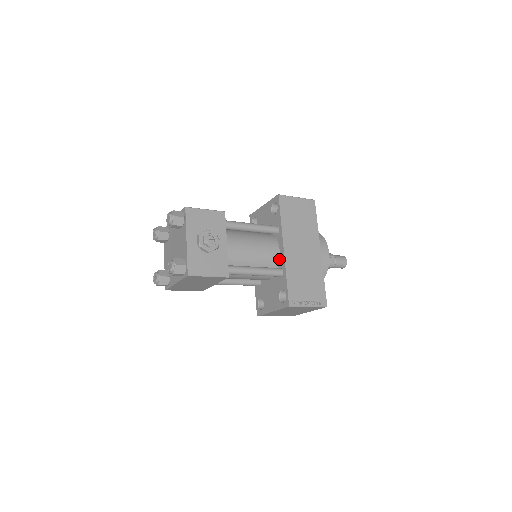
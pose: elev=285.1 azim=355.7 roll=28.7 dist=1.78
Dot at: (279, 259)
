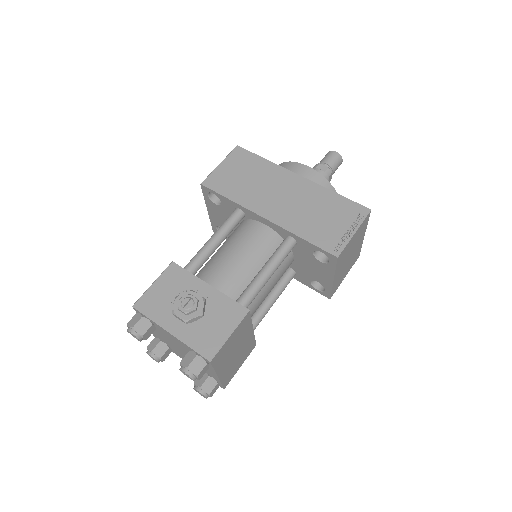
Dot at: (274, 232)
